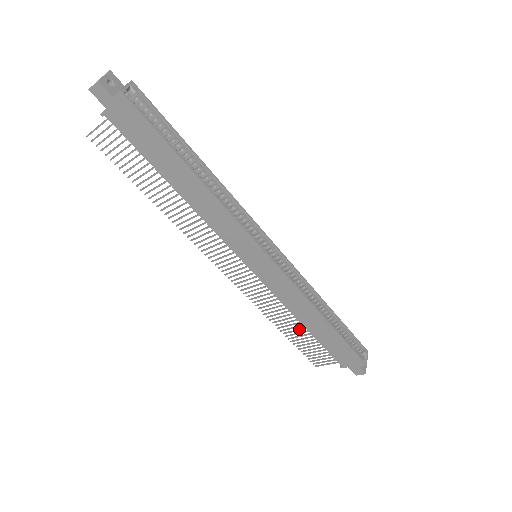
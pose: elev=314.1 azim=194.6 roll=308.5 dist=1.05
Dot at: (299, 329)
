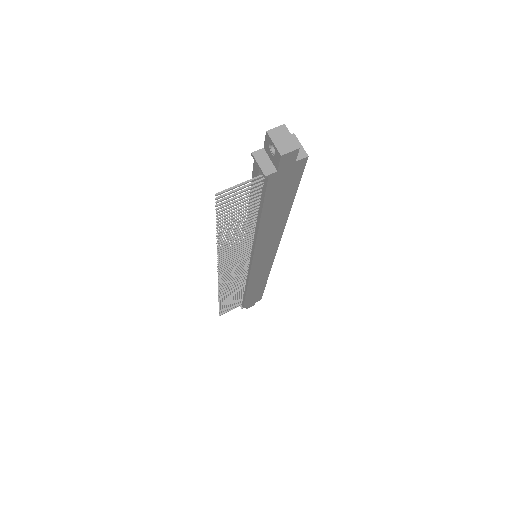
Dot at: (236, 296)
